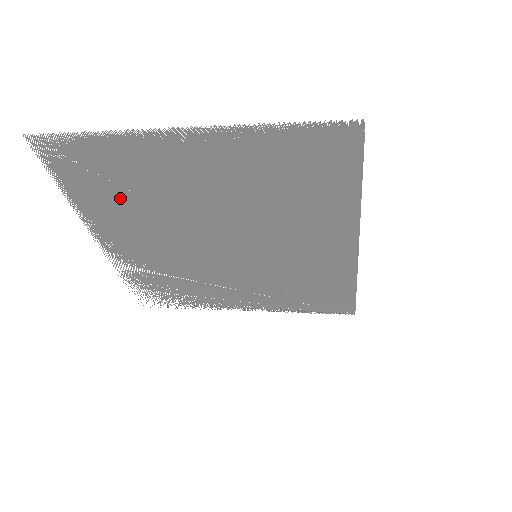
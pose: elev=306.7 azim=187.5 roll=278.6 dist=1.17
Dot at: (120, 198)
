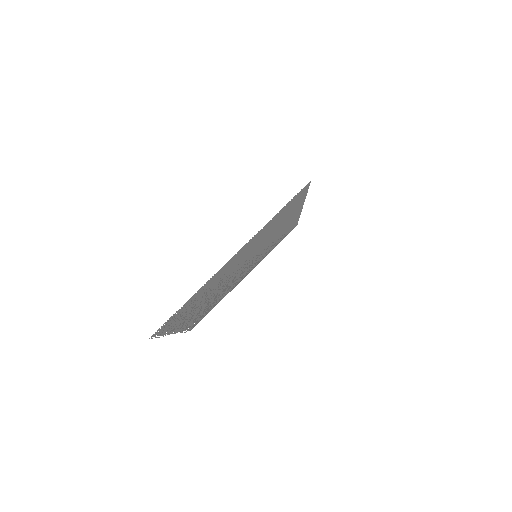
Dot at: (193, 307)
